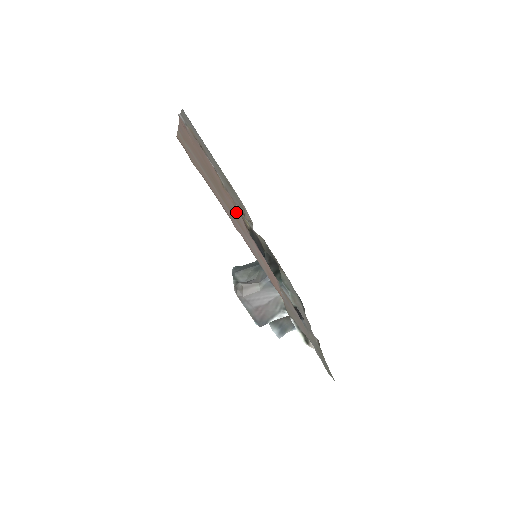
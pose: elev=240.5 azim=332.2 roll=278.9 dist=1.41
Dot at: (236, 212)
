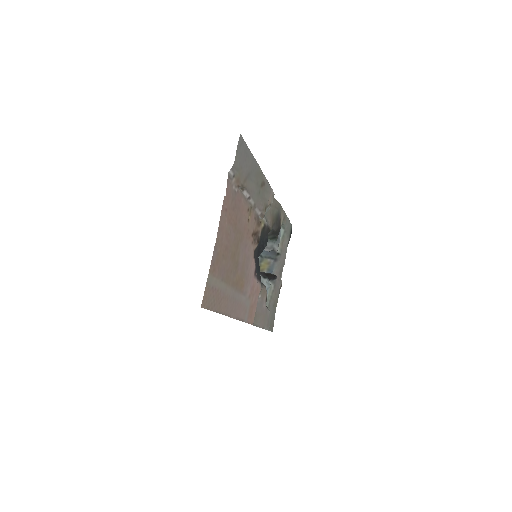
Dot at: (248, 254)
